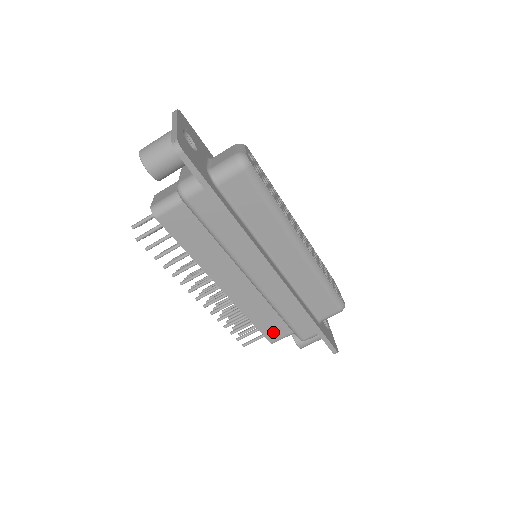
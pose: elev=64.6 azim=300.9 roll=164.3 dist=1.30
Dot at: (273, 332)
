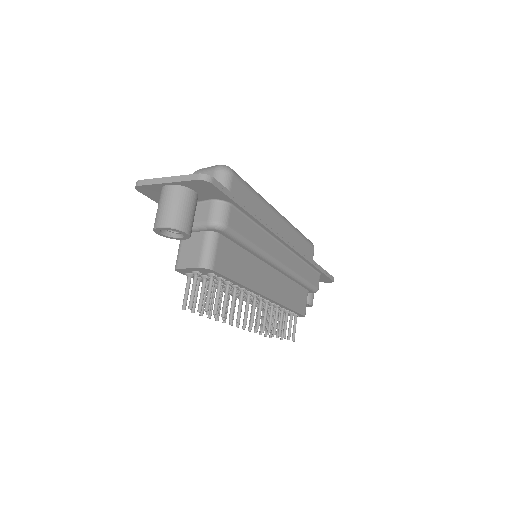
Dot at: (301, 305)
